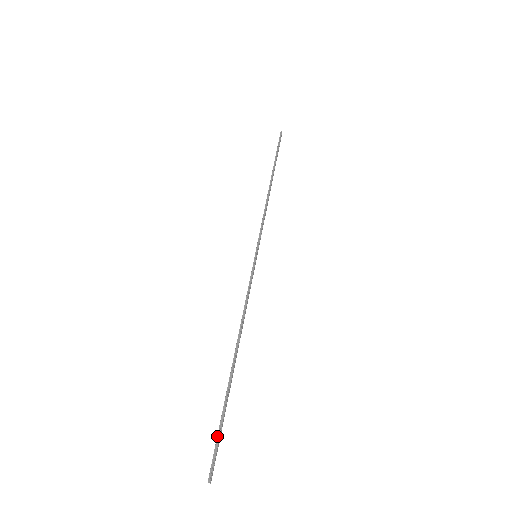
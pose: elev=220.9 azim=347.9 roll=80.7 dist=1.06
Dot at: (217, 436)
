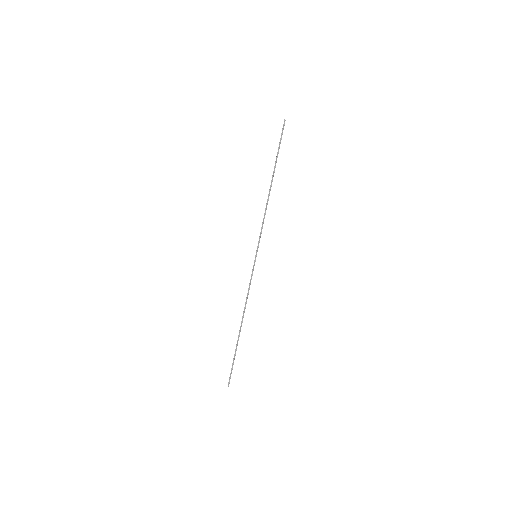
Dot at: (232, 367)
